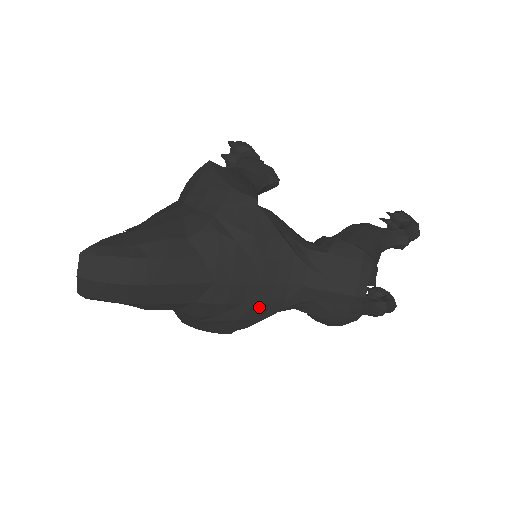
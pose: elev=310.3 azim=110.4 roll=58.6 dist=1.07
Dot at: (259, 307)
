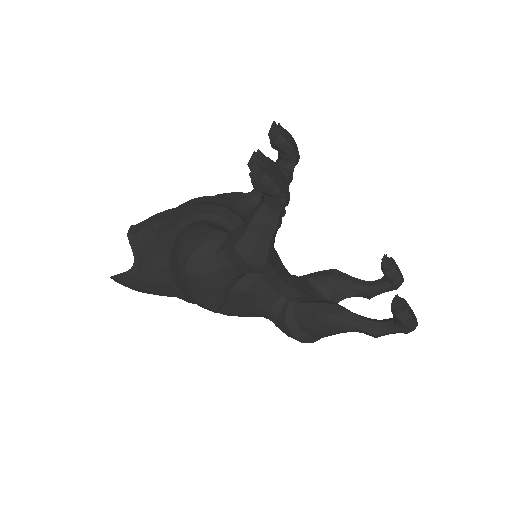
Dot at: occluded
